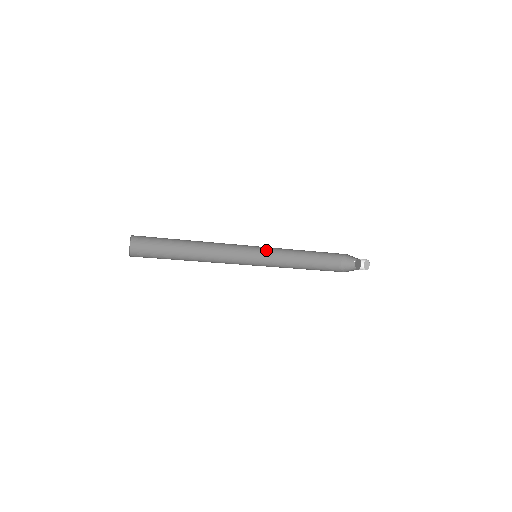
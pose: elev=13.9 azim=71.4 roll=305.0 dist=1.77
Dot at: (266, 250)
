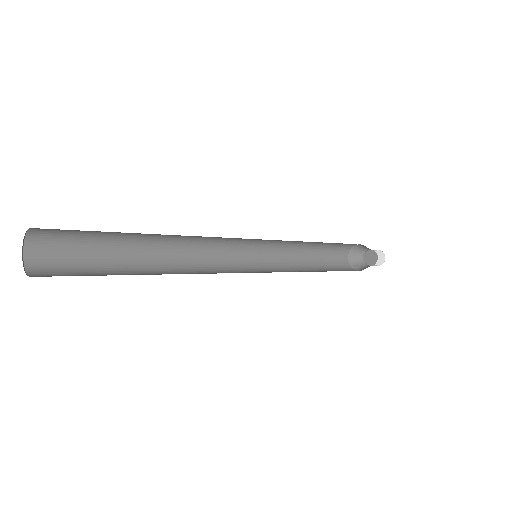
Dot at: (270, 240)
